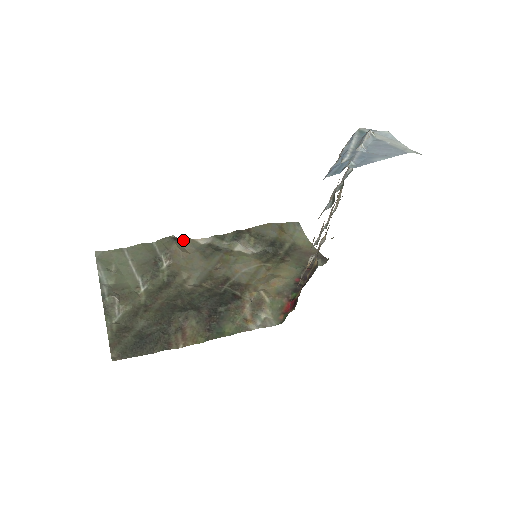
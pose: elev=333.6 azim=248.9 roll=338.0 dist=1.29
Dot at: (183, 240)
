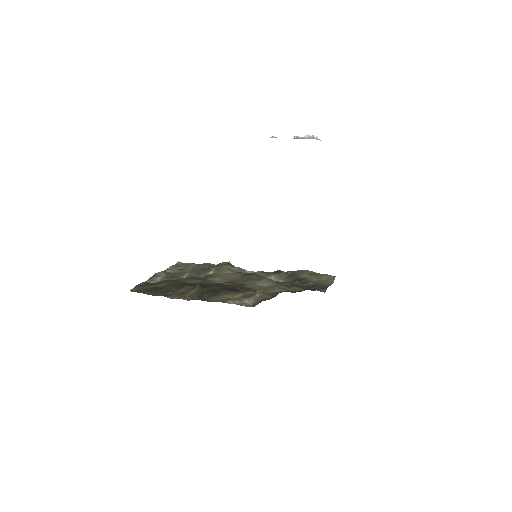
Dot at: (236, 267)
